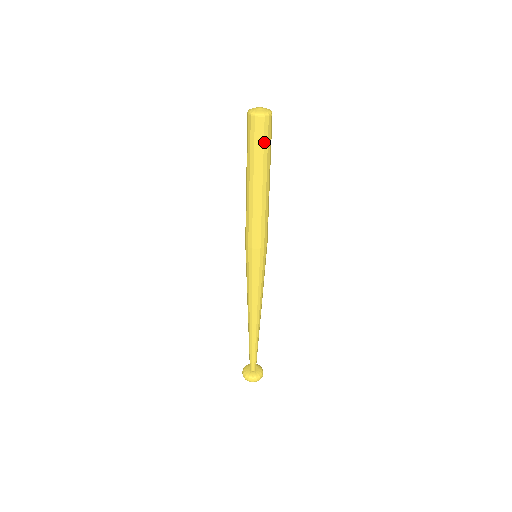
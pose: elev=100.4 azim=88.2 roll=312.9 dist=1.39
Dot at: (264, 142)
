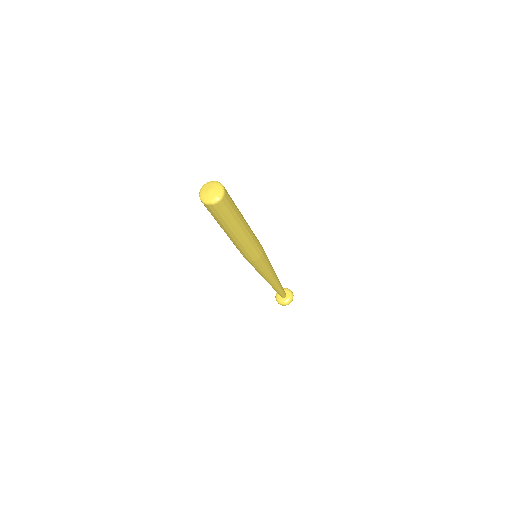
Dot at: (230, 211)
